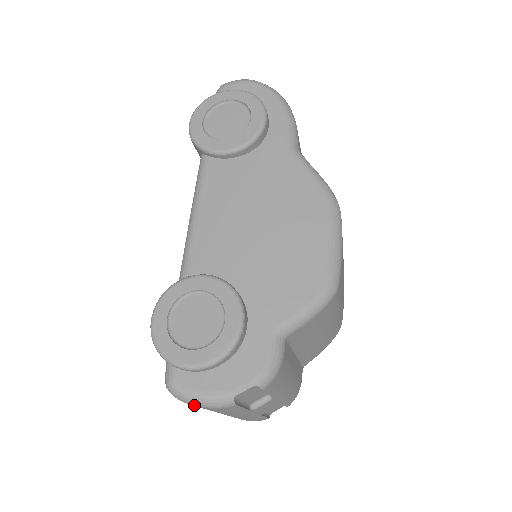
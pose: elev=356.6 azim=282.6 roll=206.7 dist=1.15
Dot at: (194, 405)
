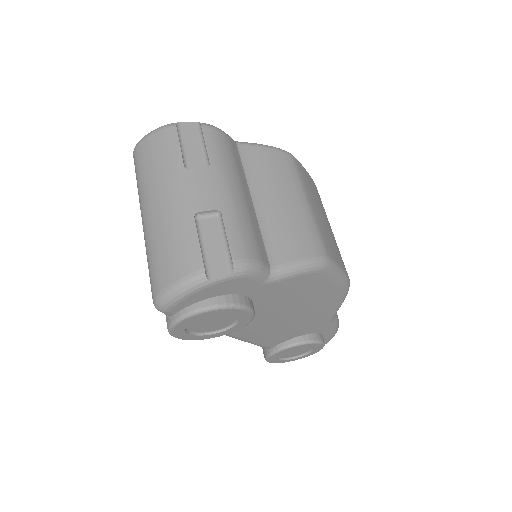
Dot at: (146, 138)
